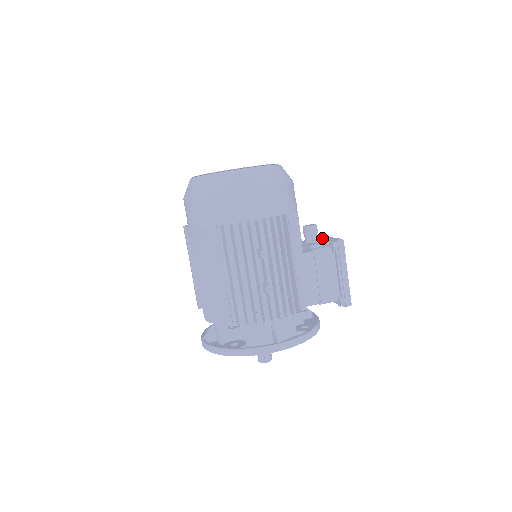
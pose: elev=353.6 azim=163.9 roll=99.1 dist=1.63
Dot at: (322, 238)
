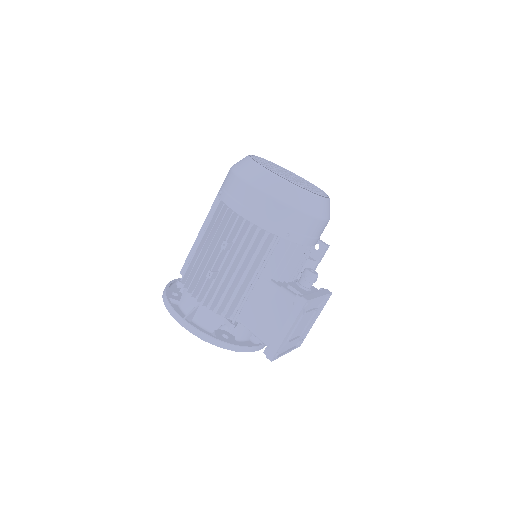
Dot at: (315, 292)
